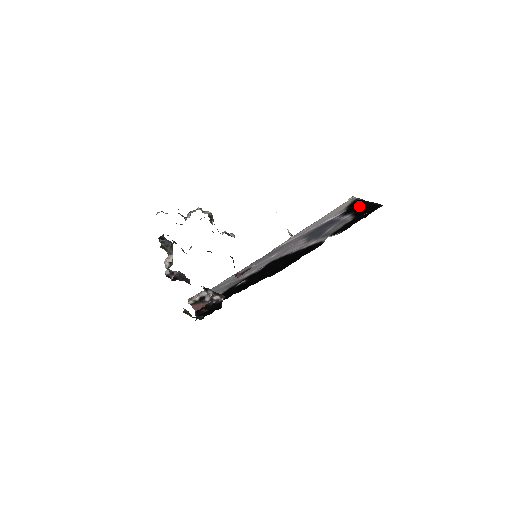
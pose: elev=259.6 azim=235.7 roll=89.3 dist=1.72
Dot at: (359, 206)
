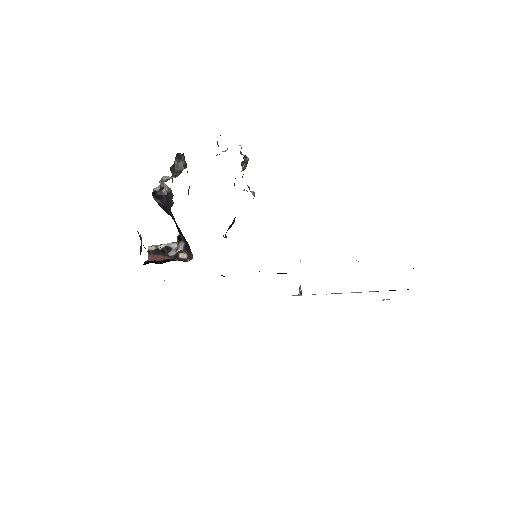
Dot at: occluded
